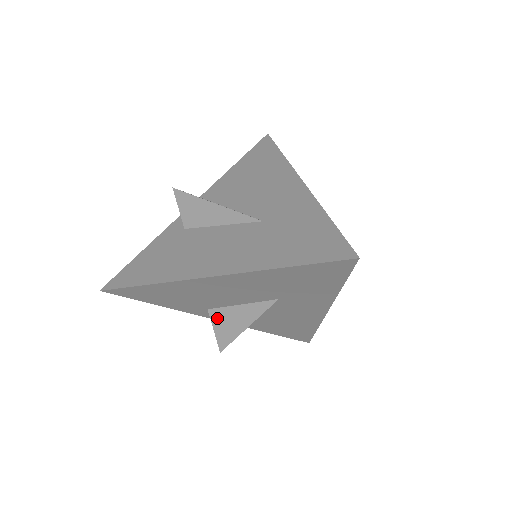
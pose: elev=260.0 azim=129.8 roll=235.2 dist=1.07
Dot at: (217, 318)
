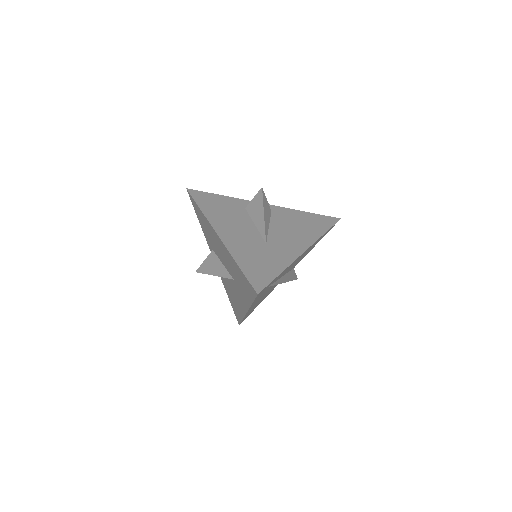
Dot at: (211, 257)
